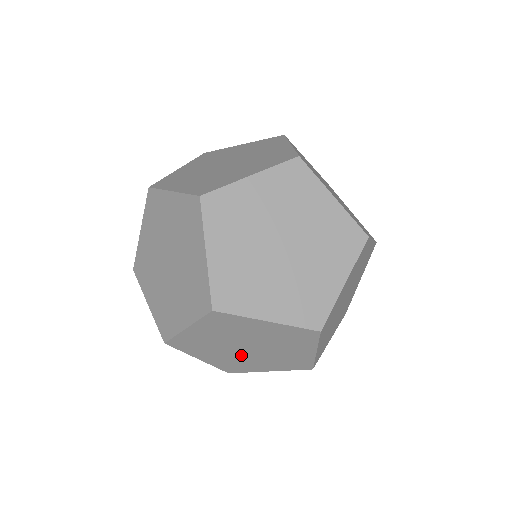
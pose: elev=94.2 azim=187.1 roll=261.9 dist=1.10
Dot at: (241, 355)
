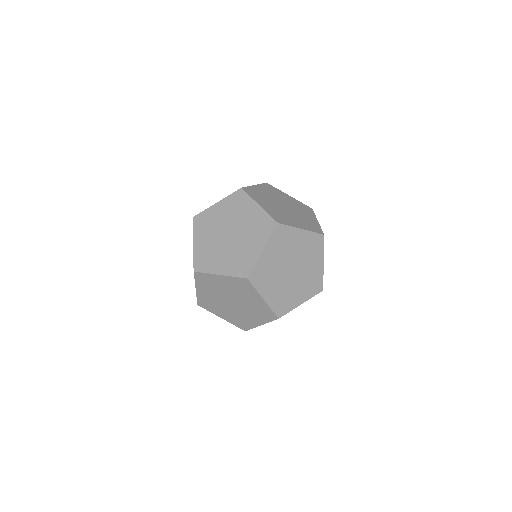
Dot at: occluded
